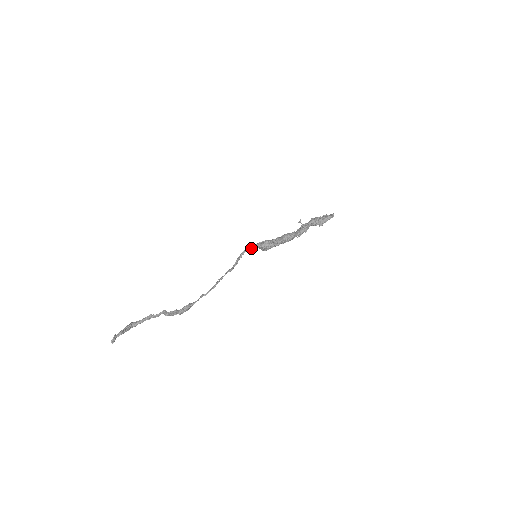
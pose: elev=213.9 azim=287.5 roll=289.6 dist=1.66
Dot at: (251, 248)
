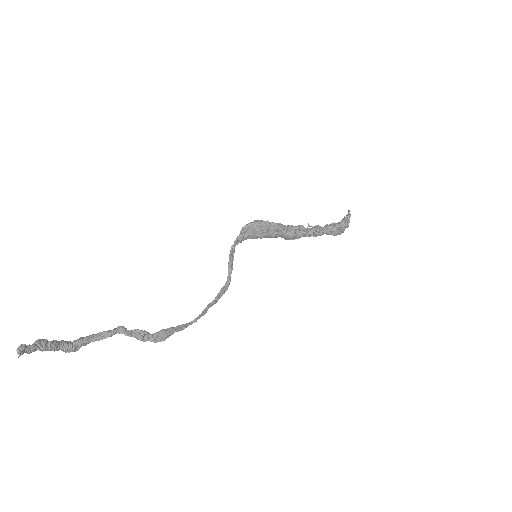
Dot at: (240, 236)
